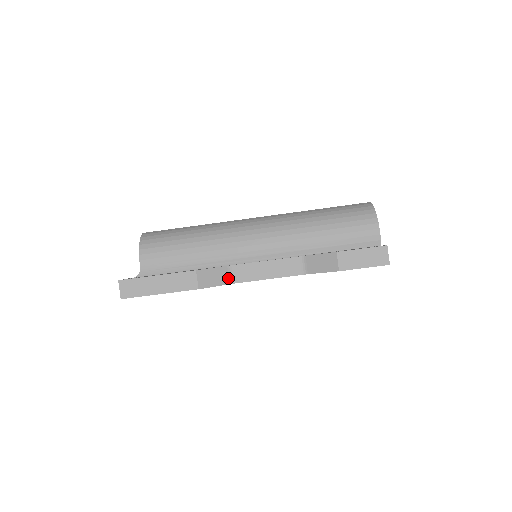
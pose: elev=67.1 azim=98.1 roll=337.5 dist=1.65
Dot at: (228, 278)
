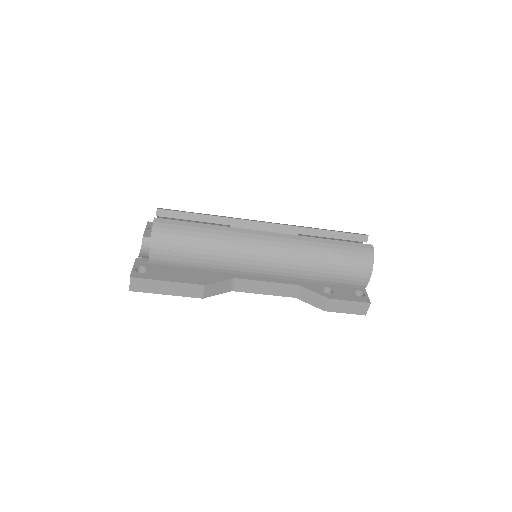
Dot at: (229, 287)
